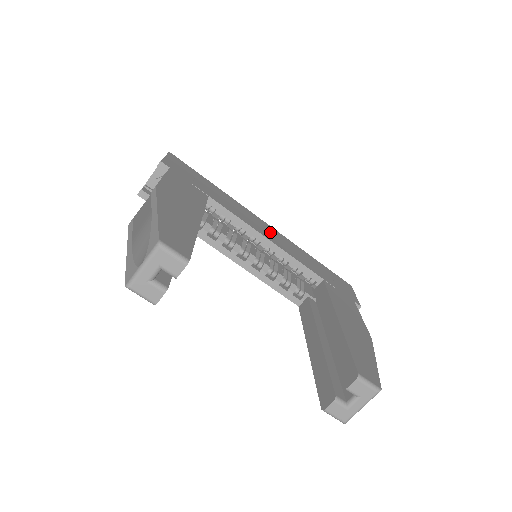
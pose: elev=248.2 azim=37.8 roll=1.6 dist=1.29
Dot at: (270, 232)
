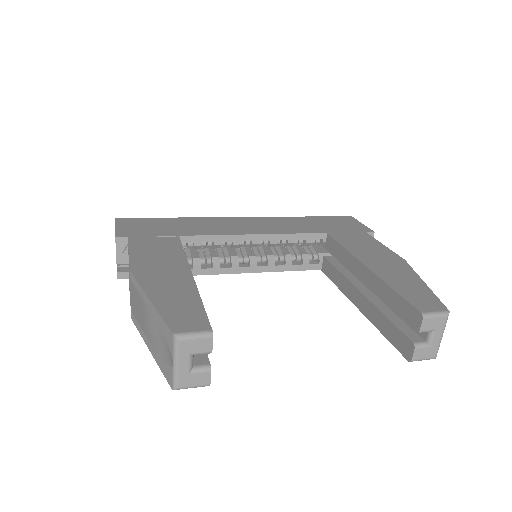
Dot at: (252, 224)
